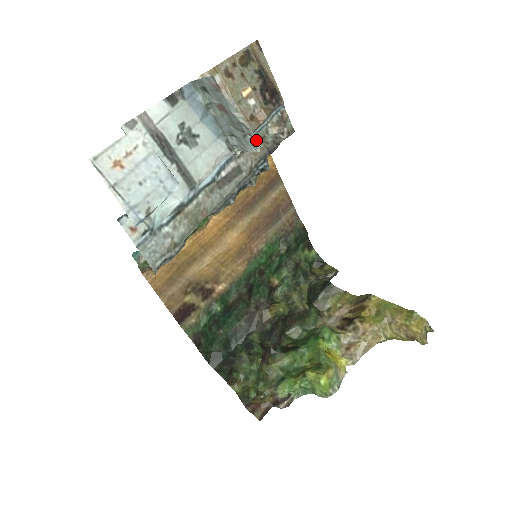
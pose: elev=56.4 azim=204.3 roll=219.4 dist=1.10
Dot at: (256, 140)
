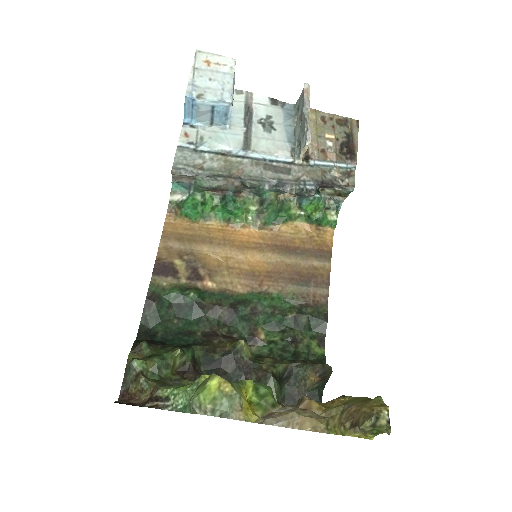
Dot at: (309, 135)
